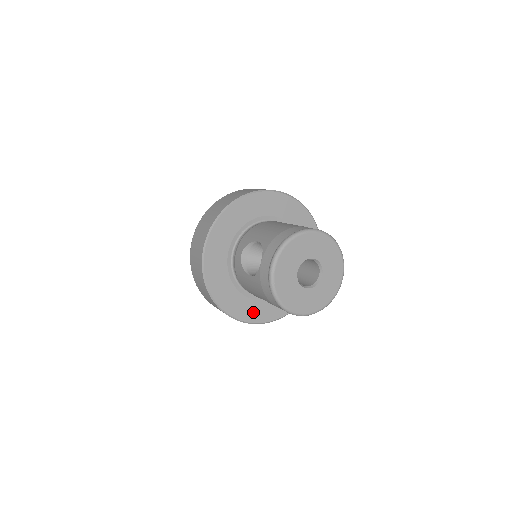
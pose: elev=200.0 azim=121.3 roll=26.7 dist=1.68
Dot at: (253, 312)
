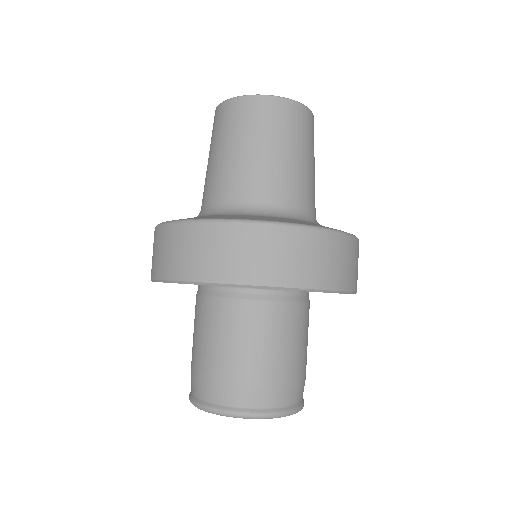
Dot at: occluded
